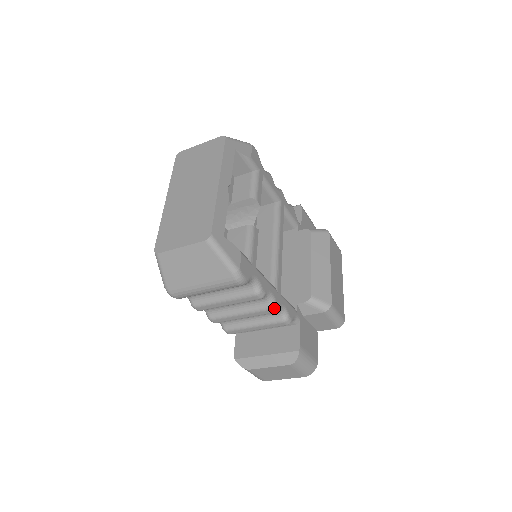
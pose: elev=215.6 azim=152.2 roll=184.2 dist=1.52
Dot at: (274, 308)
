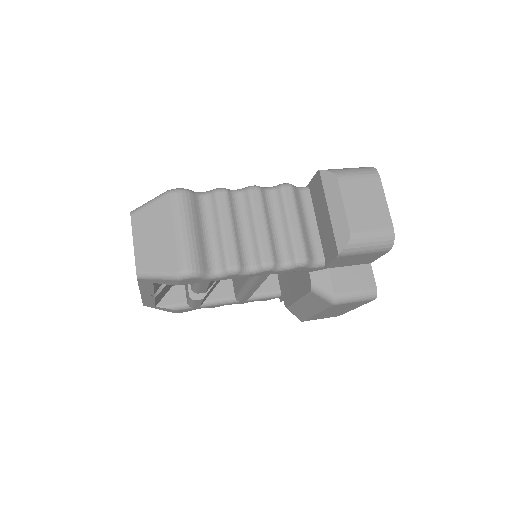
Dot at: occluded
